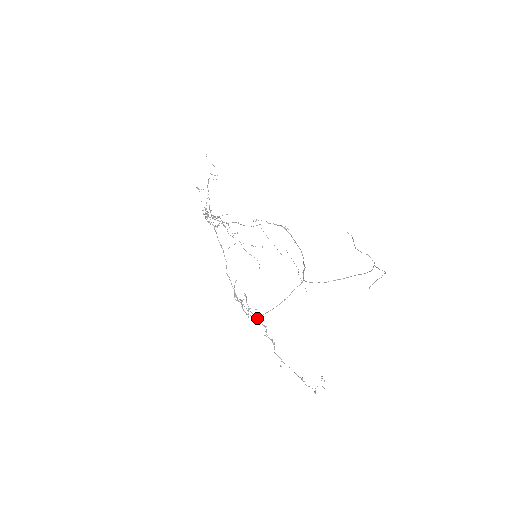
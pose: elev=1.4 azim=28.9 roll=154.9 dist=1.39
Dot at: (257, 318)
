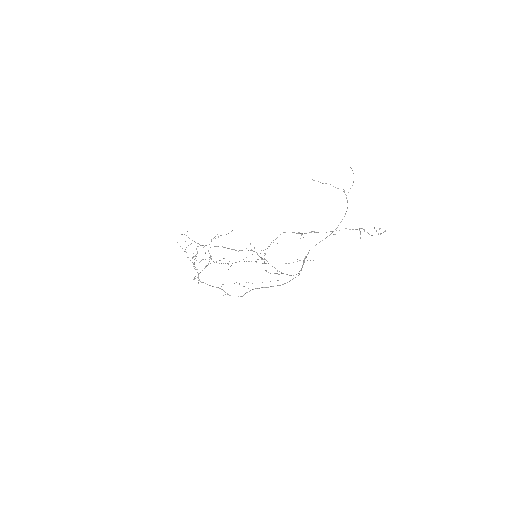
Dot at: occluded
